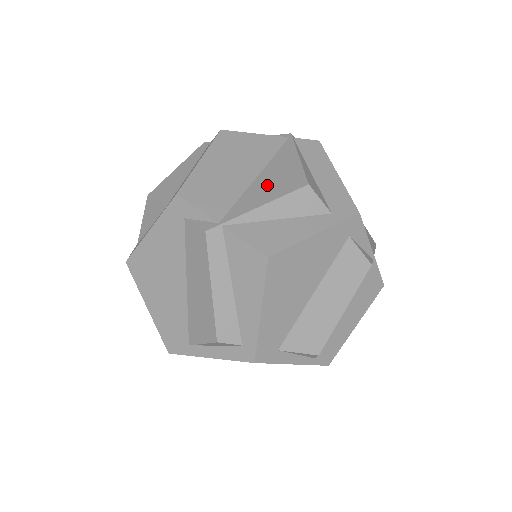
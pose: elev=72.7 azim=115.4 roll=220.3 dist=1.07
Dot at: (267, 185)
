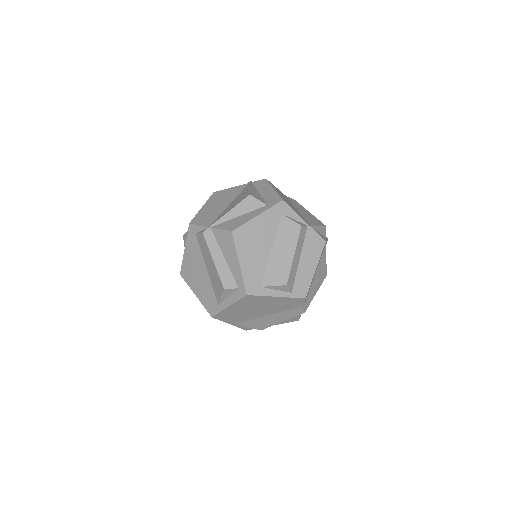
Dot at: (233, 204)
